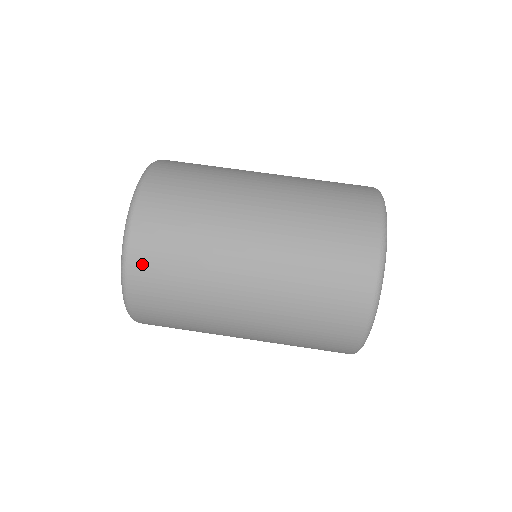
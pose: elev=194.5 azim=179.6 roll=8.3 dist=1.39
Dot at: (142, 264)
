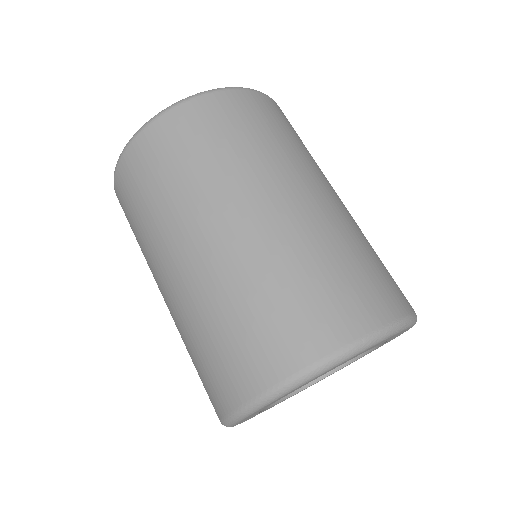
Dot at: (205, 110)
